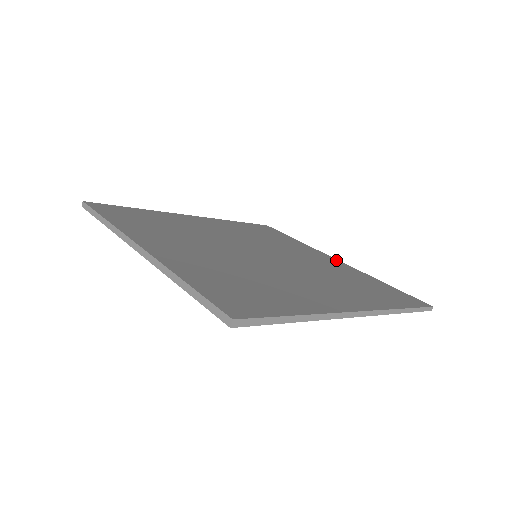
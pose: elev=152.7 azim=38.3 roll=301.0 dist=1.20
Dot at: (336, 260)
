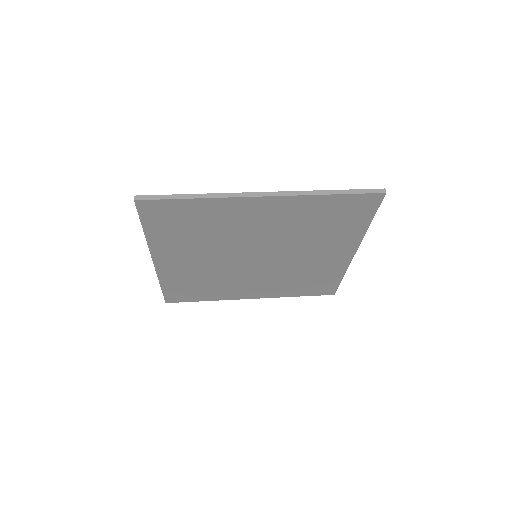
Dot at: occluded
